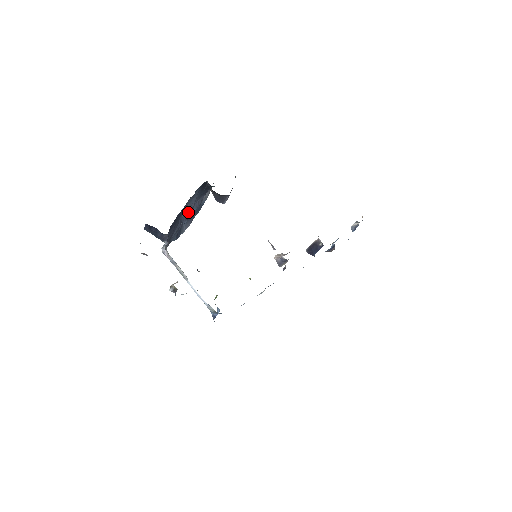
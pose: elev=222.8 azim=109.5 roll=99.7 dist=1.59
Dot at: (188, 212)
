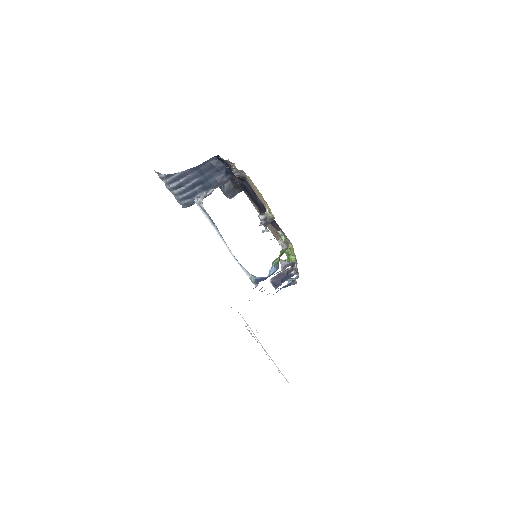
Dot at: occluded
